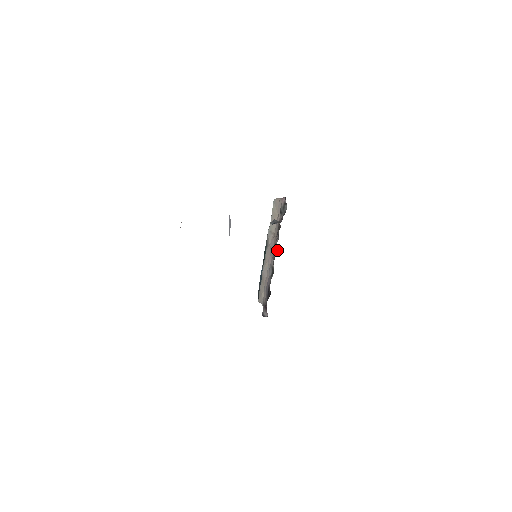
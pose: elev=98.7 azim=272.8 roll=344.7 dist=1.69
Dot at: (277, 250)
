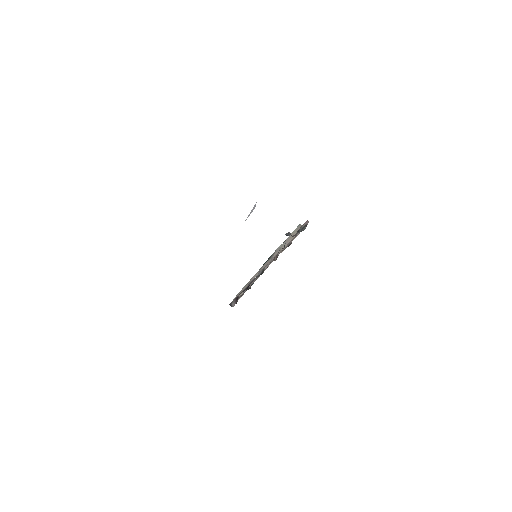
Dot at: (276, 258)
